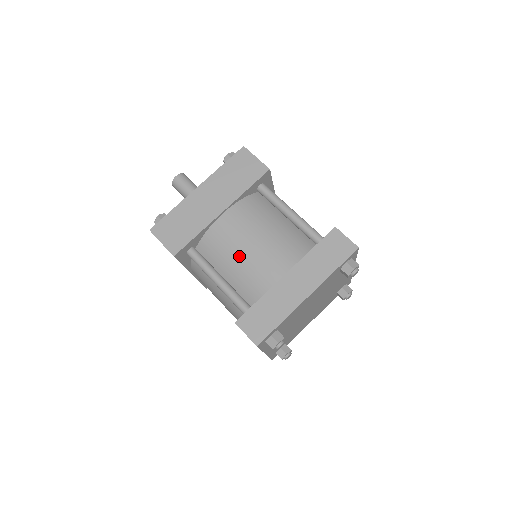
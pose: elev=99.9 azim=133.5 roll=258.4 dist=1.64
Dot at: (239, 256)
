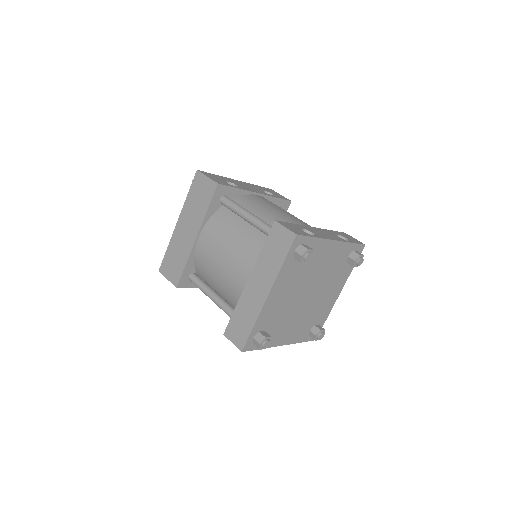
Dot at: (217, 273)
